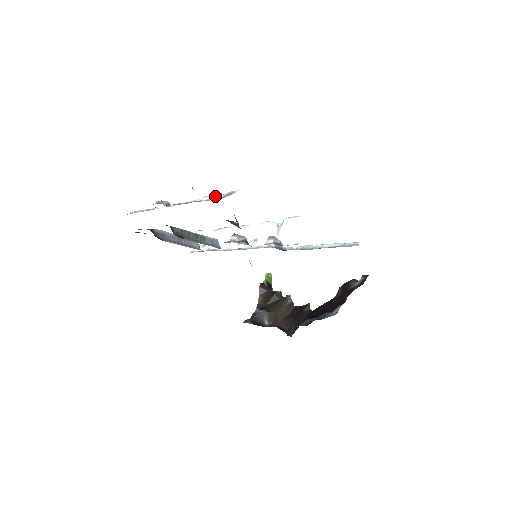
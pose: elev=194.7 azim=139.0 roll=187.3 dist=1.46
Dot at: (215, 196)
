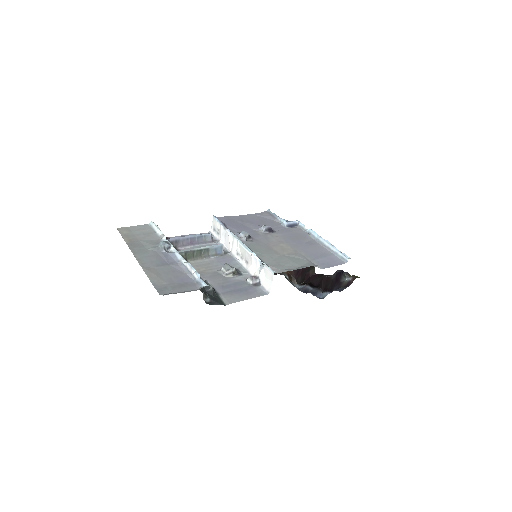
Dot at: (194, 272)
